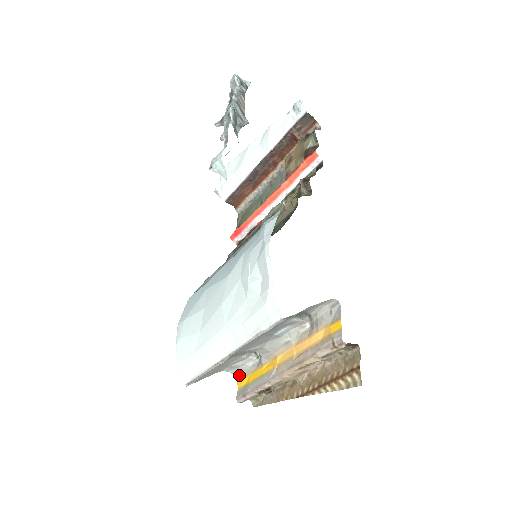
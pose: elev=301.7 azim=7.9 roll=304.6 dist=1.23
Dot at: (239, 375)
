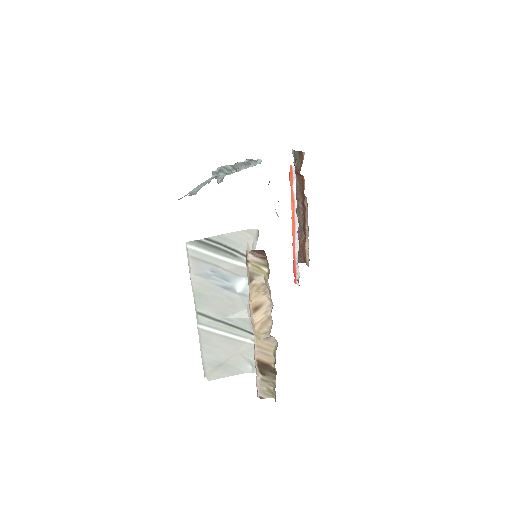
Dot at: occluded
